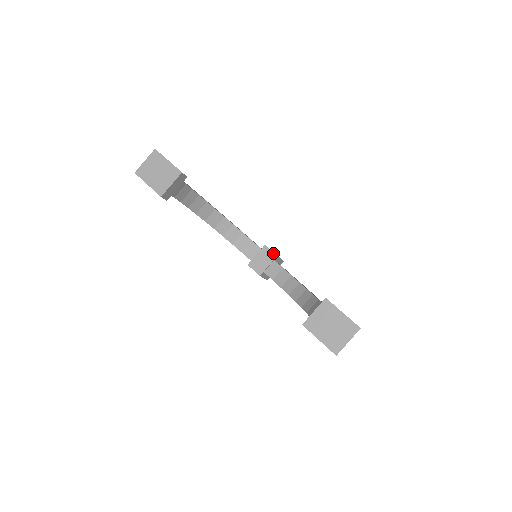
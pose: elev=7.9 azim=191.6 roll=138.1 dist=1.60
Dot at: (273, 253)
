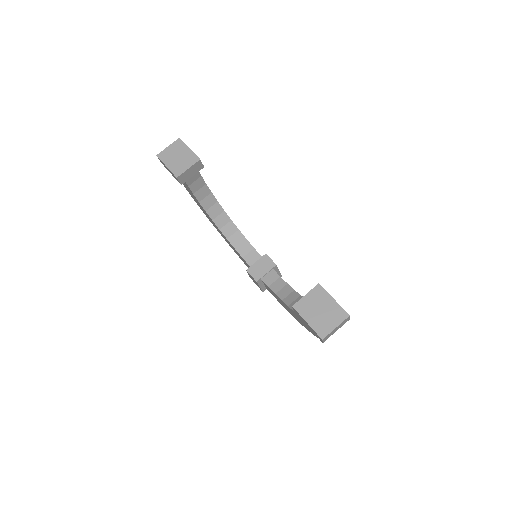
Dot at: (273, 262)
